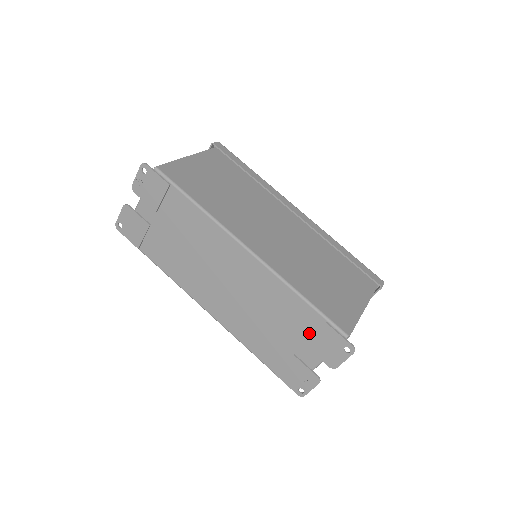
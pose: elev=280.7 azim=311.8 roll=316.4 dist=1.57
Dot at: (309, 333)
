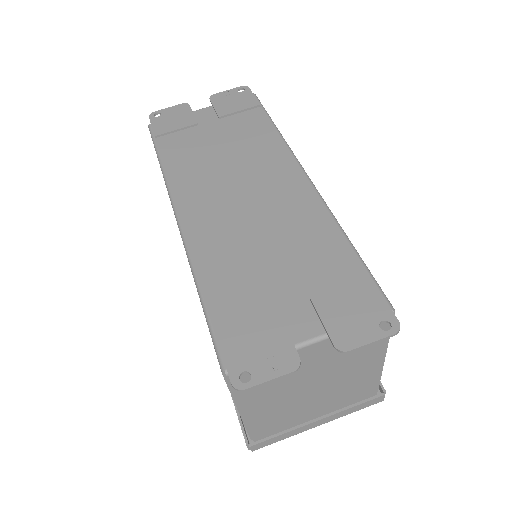
Dot at: (329, 287)
